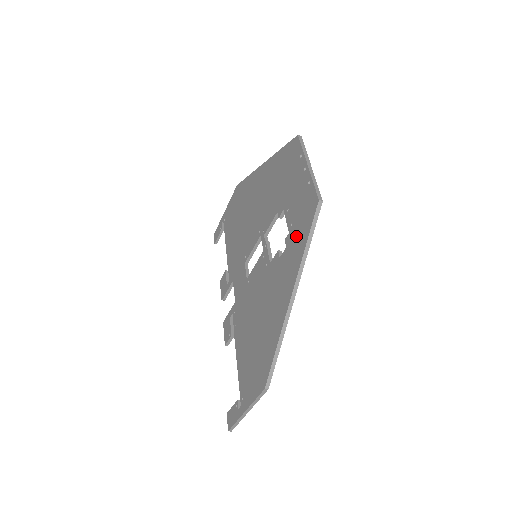
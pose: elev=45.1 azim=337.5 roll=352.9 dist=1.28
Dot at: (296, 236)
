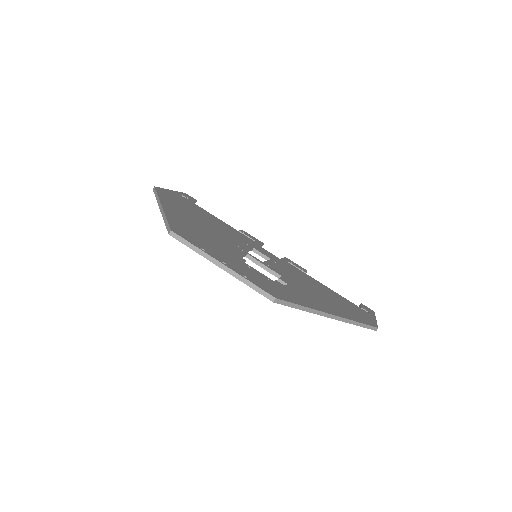
Dot at: occluded
